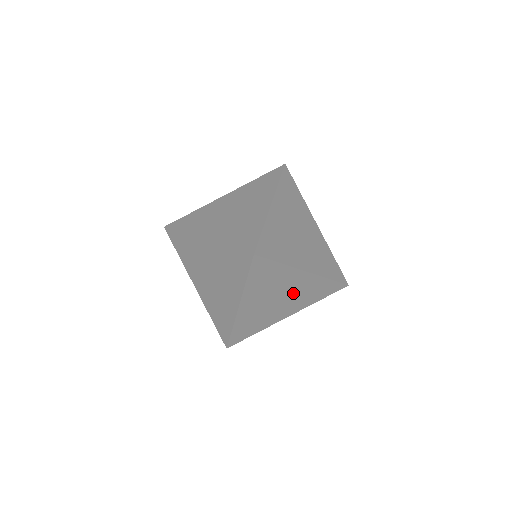
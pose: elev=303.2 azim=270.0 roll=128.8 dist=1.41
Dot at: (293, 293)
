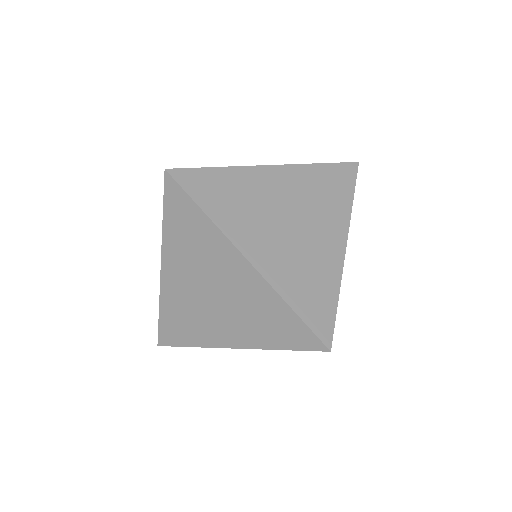
Dot at: (233, 297)
